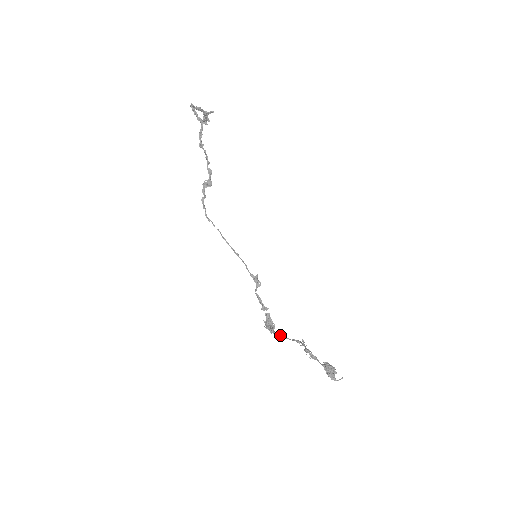
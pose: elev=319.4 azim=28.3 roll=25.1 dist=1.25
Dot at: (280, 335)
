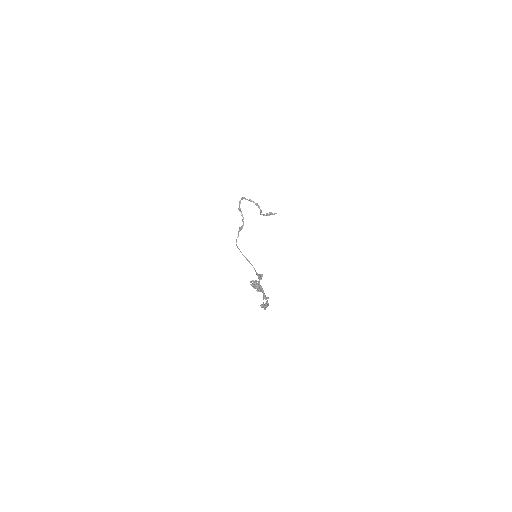
Dot at: (263, 303)
